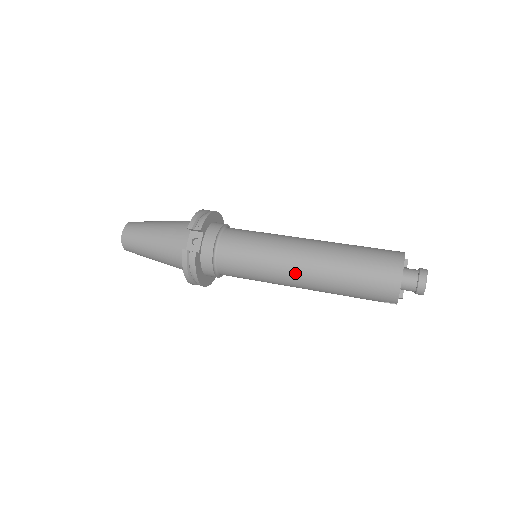
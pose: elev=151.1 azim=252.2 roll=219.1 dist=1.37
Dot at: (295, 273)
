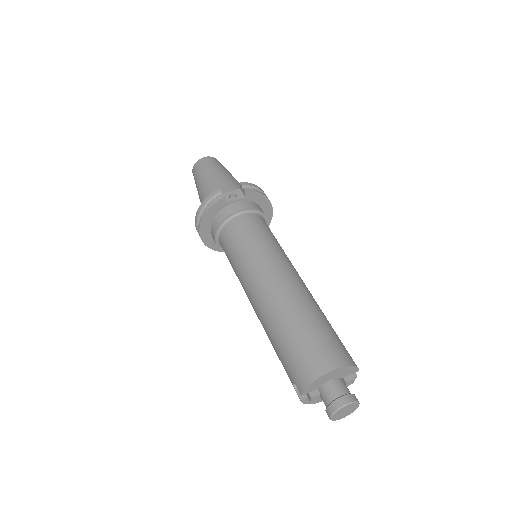
Dot at: (262, 283)
